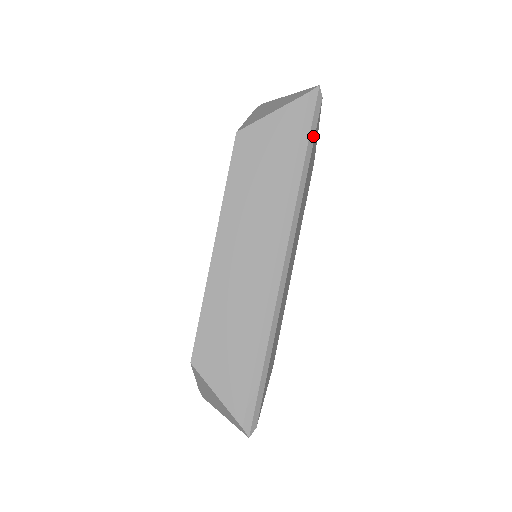
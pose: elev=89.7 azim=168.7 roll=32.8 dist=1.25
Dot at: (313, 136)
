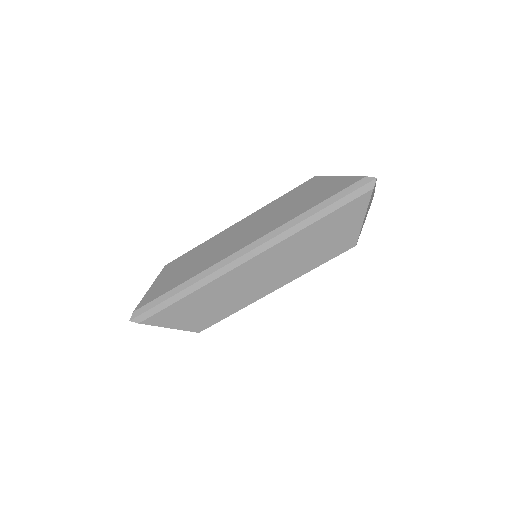
Dot at: (342, 204)
